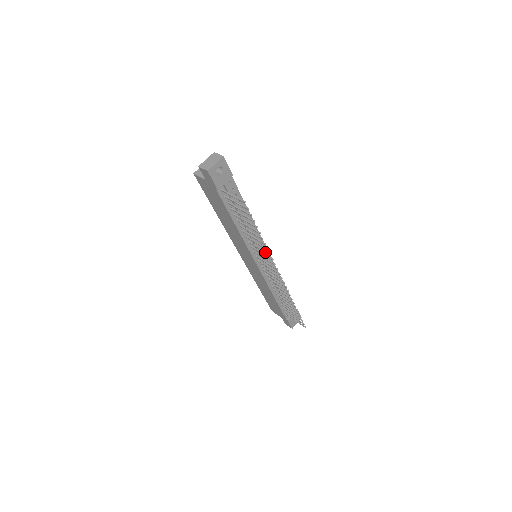
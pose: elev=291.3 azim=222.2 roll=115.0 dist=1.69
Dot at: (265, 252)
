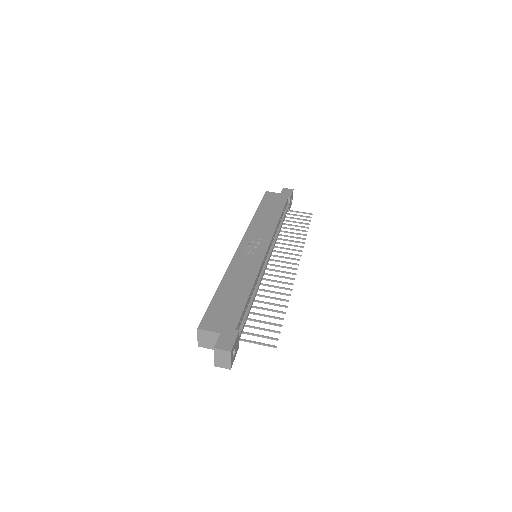
Dot at: occluded
